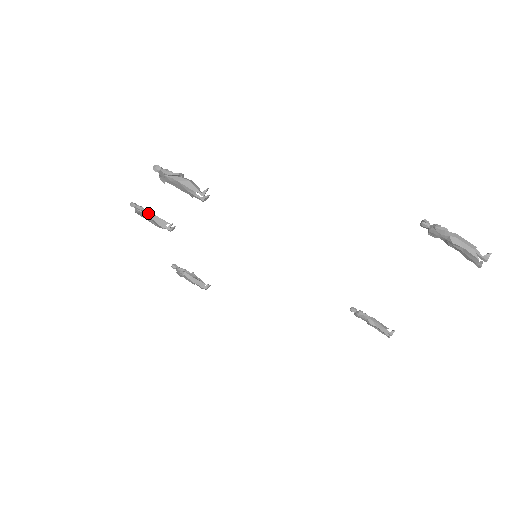
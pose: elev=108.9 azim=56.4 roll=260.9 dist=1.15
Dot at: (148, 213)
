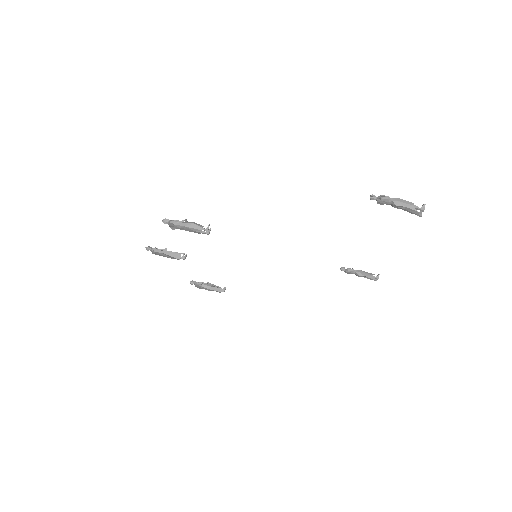
Dot at: (163, 251)
